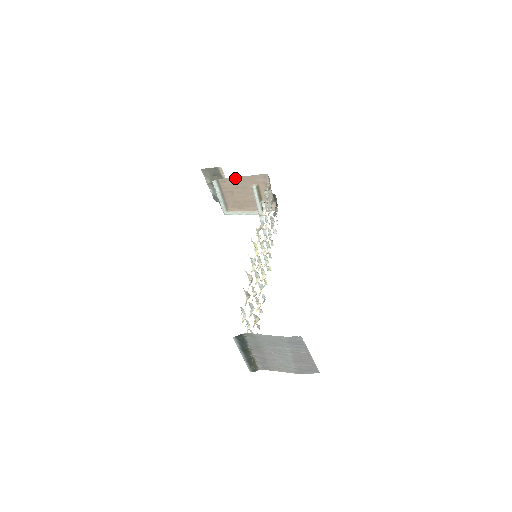
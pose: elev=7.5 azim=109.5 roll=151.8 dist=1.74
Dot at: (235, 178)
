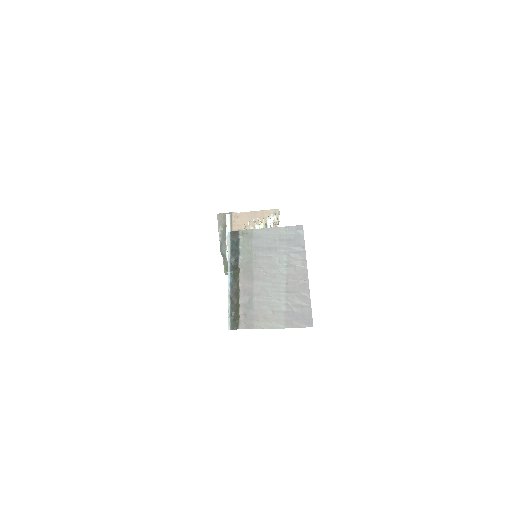
Dot at: (248, 213)
